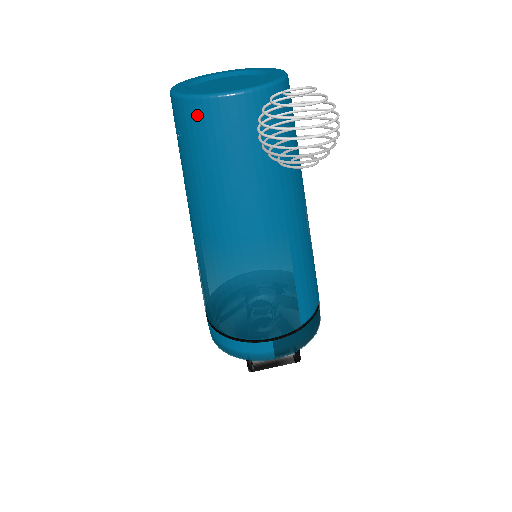
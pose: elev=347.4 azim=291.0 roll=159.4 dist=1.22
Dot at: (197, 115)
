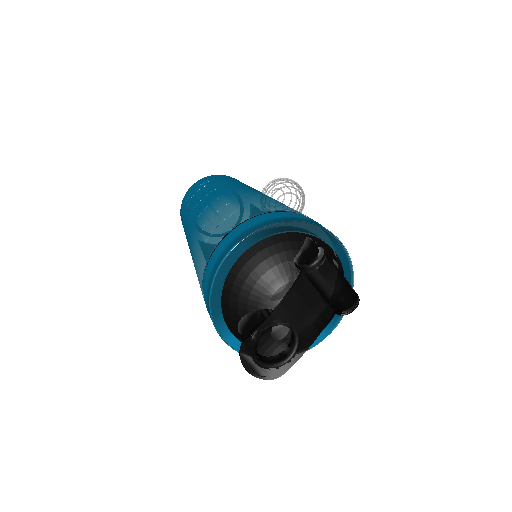
Dot at: (228, 176)
